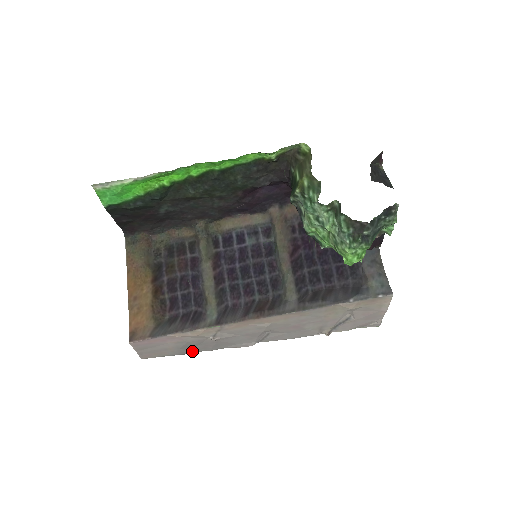
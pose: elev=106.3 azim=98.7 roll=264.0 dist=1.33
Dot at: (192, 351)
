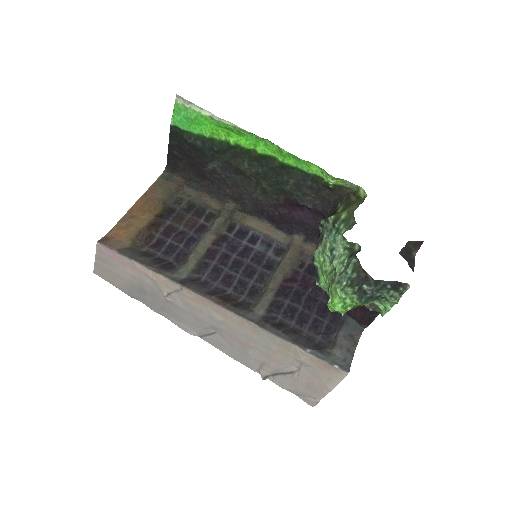
Dot at: (139, 299)
